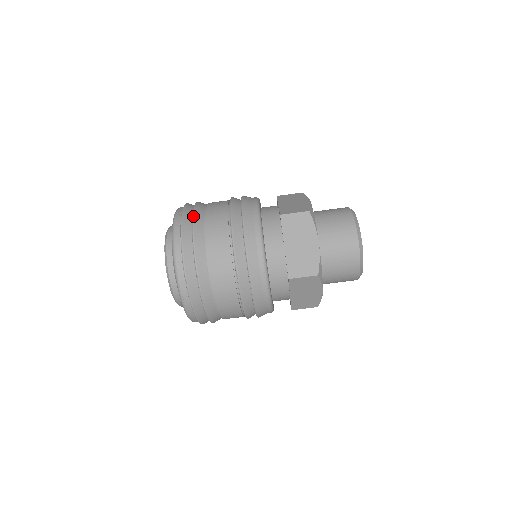
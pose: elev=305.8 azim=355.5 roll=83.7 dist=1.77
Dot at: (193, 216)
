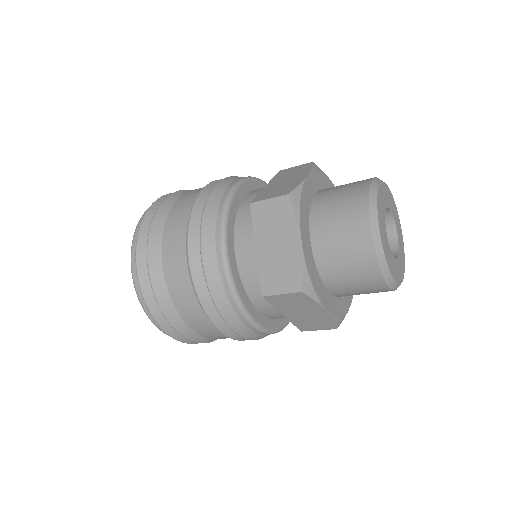
Dot at: occluded
